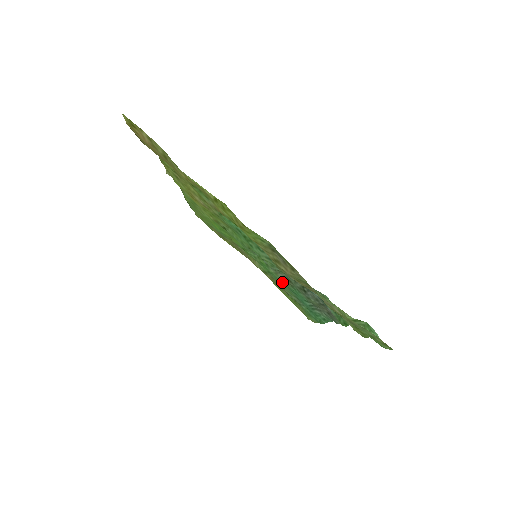
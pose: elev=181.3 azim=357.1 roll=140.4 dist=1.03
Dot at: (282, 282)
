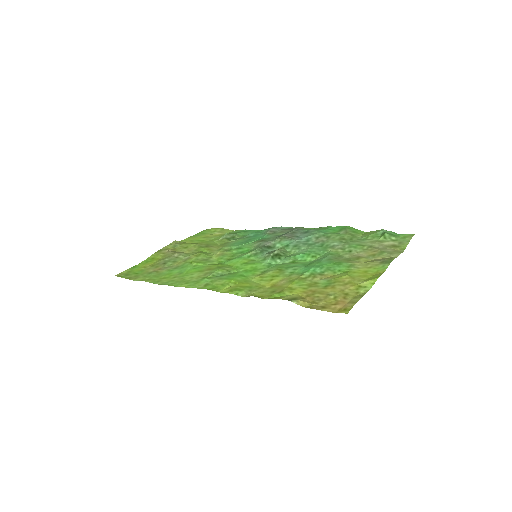
Dot at: (244, 243)
